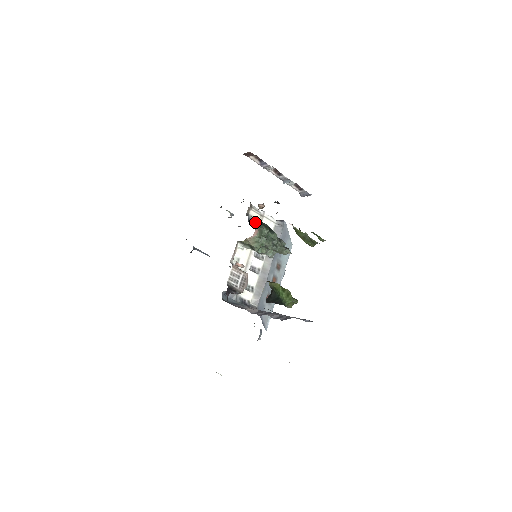
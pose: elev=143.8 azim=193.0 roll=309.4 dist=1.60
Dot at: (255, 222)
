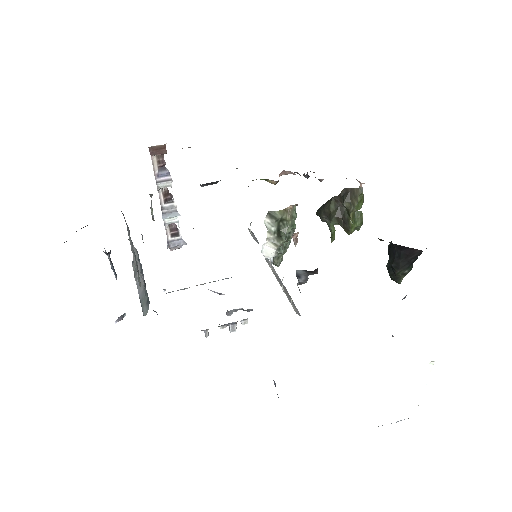
Dot at: occluded
